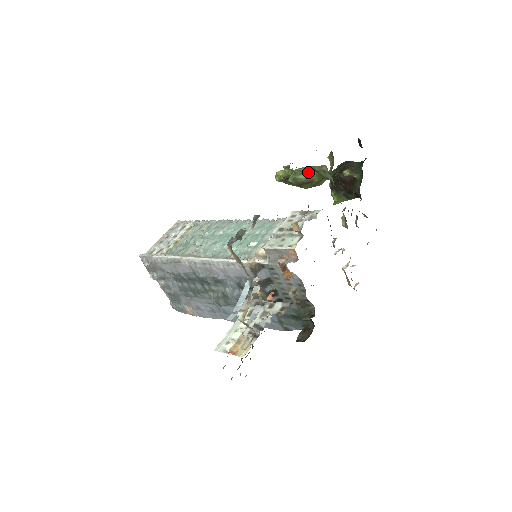
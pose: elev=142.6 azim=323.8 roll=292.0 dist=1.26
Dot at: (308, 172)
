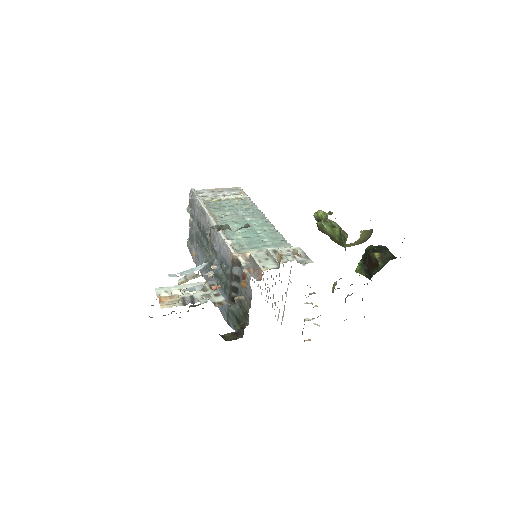
Dot at: (335, 229)
